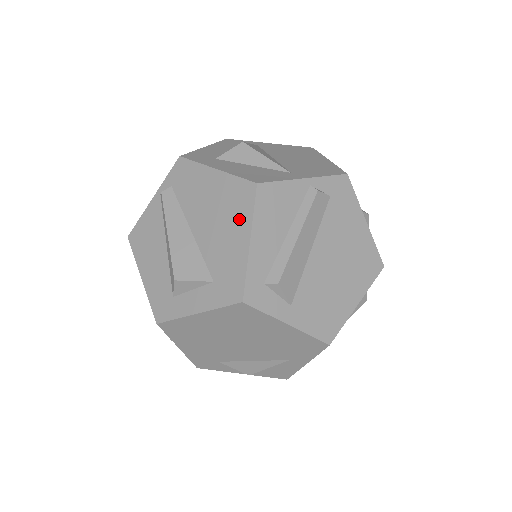
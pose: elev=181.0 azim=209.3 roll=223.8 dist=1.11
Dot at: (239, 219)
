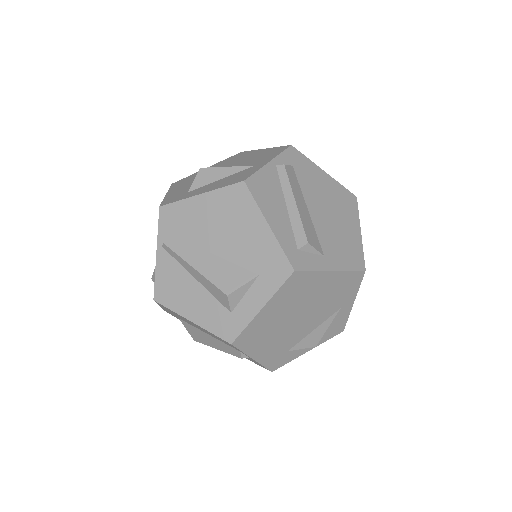
Dot at: (247, 216)
